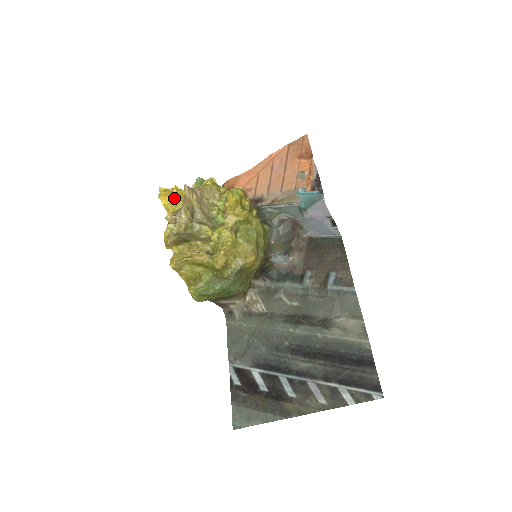
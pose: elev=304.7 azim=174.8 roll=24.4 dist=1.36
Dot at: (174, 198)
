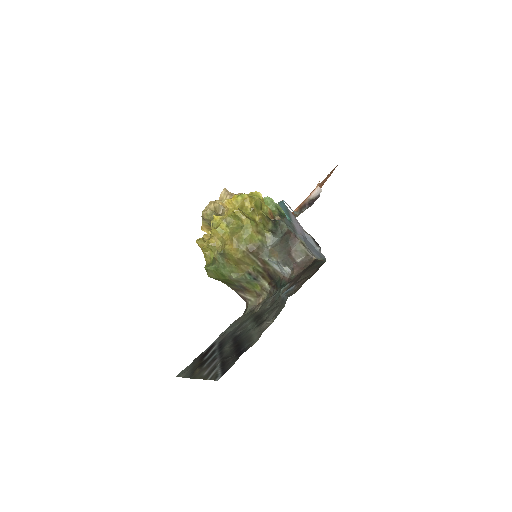
Dot at: occluded
